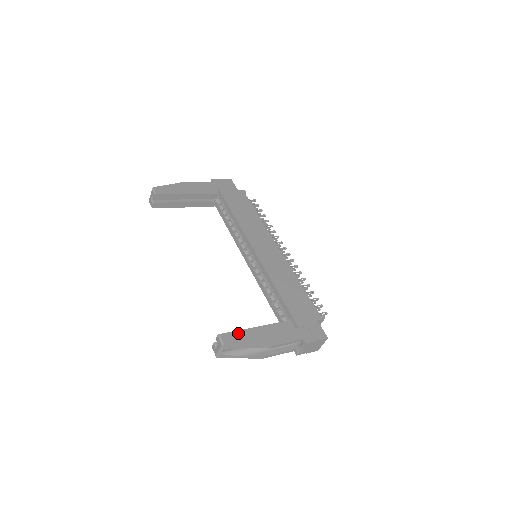
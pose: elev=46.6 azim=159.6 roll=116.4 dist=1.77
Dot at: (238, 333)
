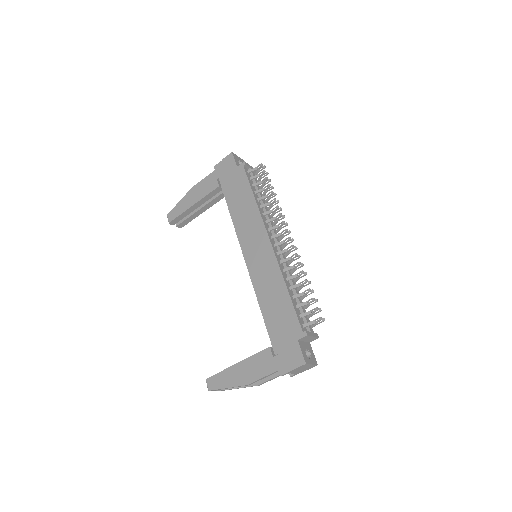
Dot at: (220, 375)
